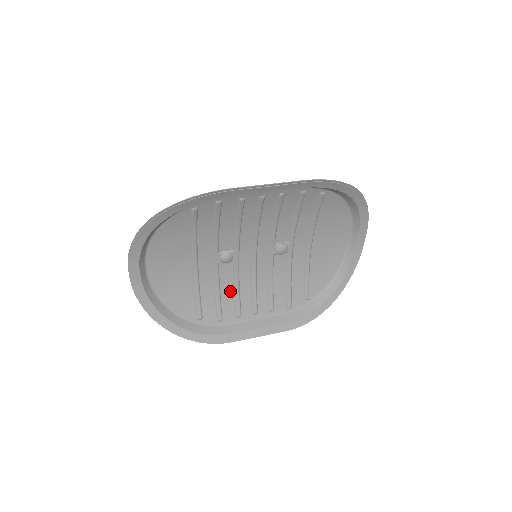
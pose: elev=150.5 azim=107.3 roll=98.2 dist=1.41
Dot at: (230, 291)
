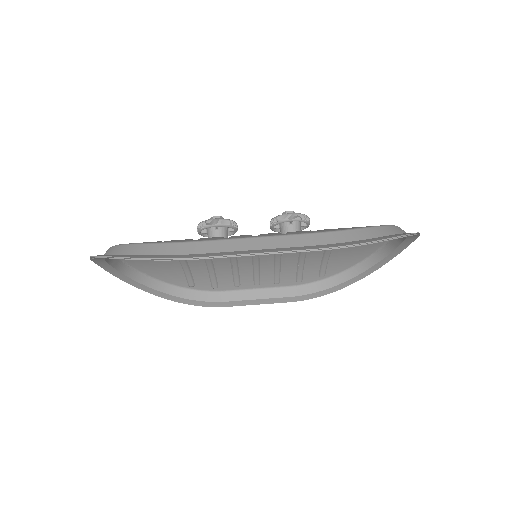
Dot at: (227, 269)
